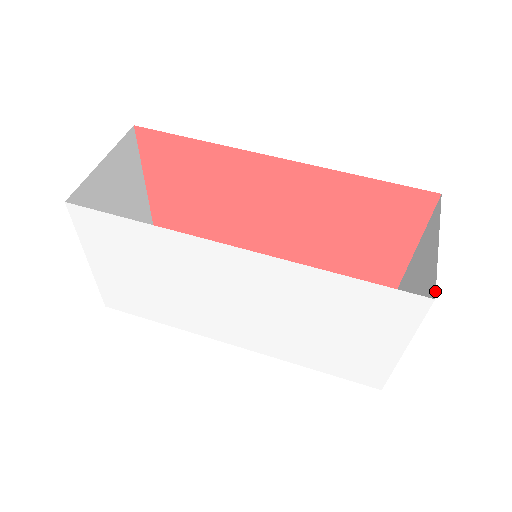
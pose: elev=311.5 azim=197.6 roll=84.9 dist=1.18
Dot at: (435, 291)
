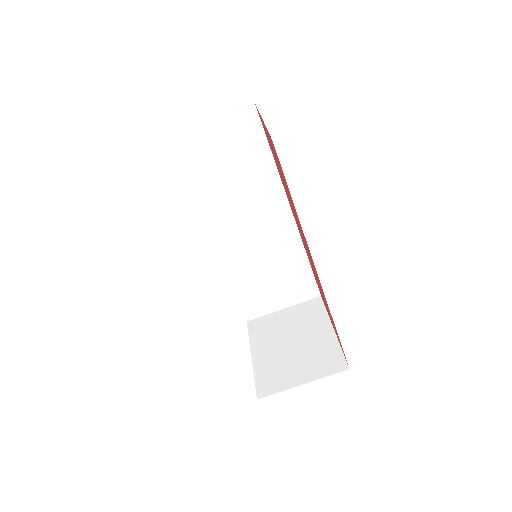
Dot at: occluded
